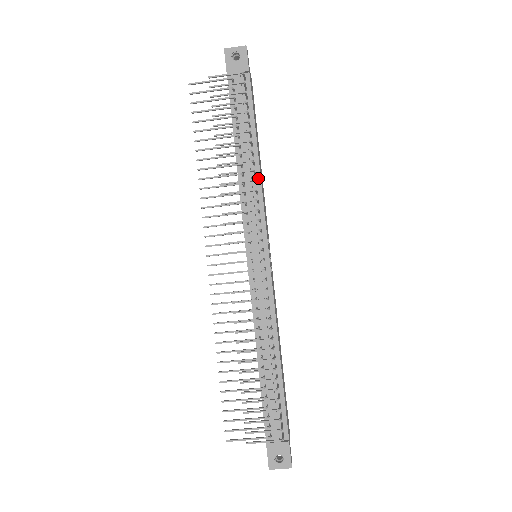
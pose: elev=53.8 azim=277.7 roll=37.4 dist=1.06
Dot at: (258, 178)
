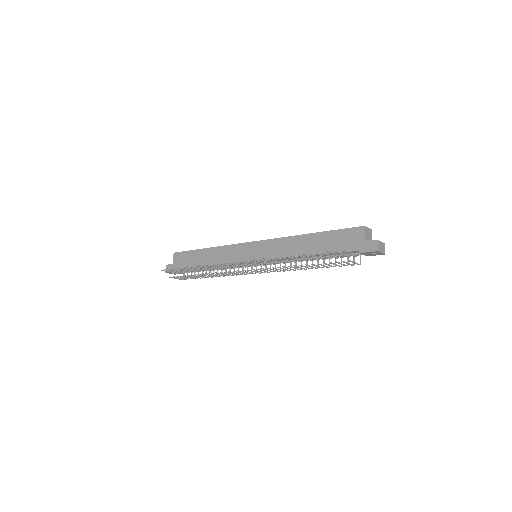
Dot at: occluded
